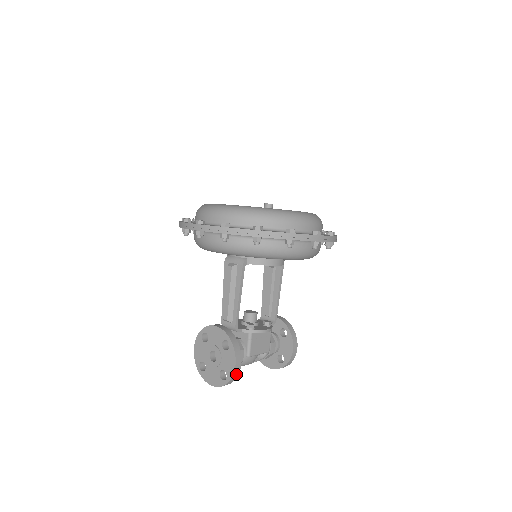
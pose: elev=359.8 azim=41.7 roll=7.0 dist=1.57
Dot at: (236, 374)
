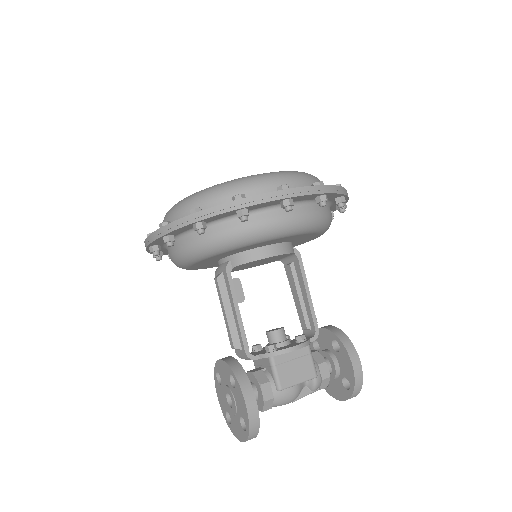
Dot at: (254, 418)
